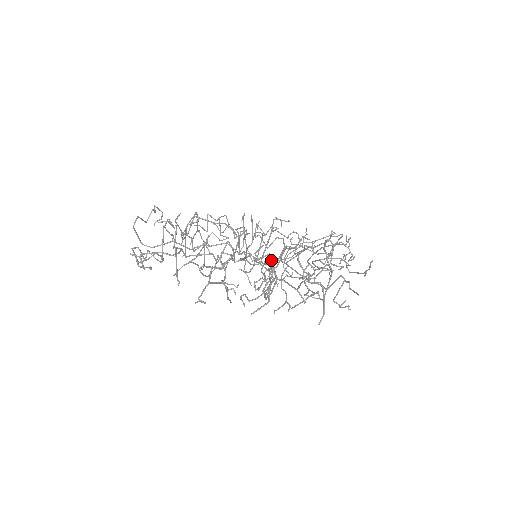
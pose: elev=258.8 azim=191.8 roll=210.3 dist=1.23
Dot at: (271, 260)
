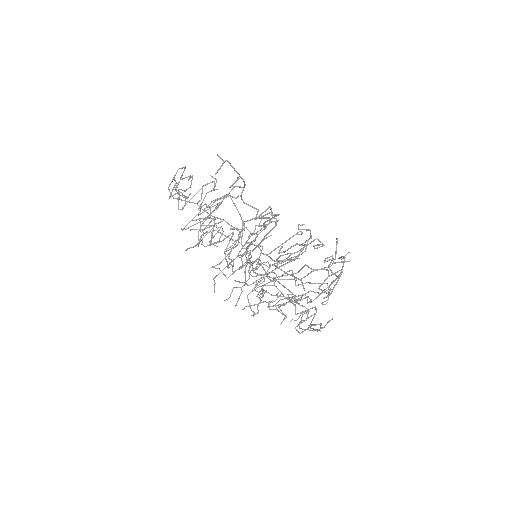
Dot at: occluded
